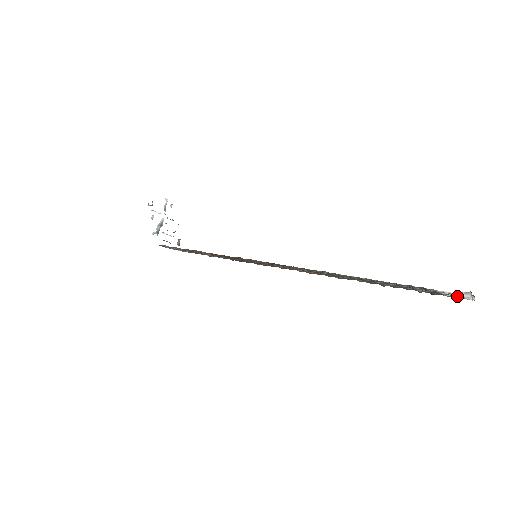
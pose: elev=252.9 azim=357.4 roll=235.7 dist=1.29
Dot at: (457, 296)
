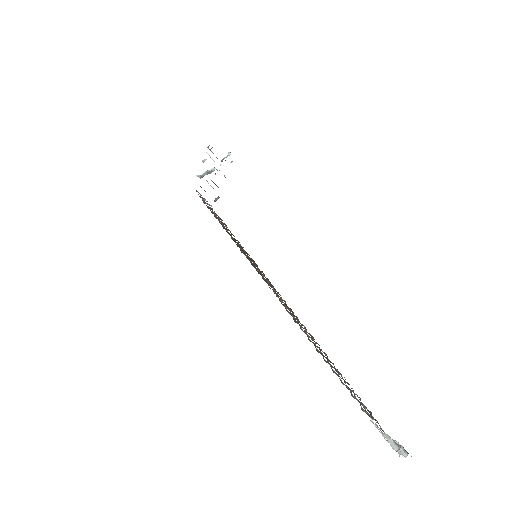
Dot at: (387, 439)
